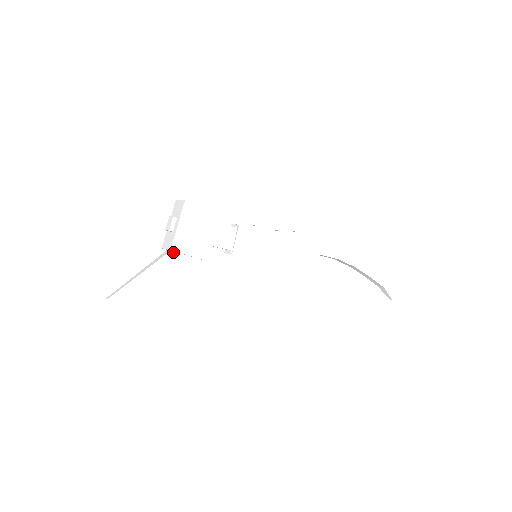
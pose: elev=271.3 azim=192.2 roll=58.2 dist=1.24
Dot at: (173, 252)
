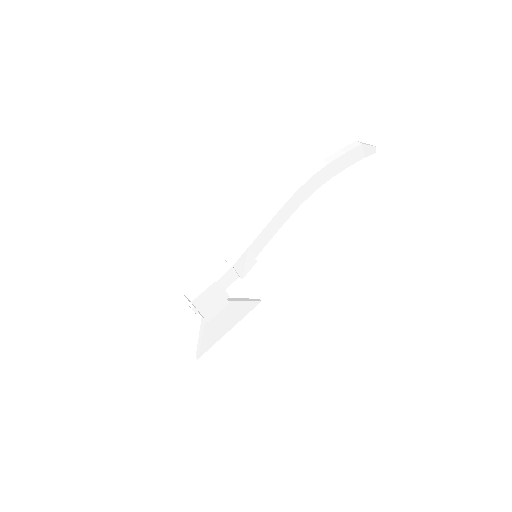
Dot at: occluded
